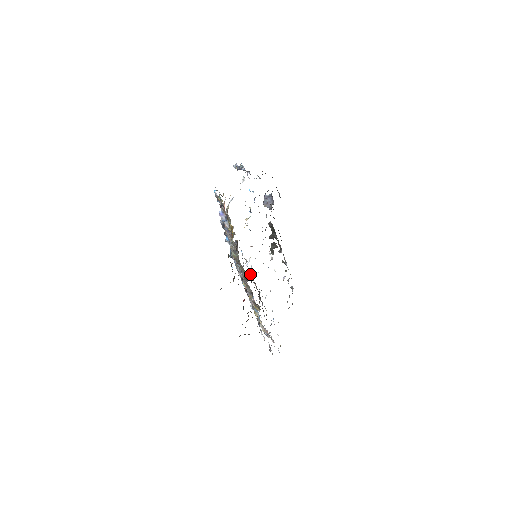
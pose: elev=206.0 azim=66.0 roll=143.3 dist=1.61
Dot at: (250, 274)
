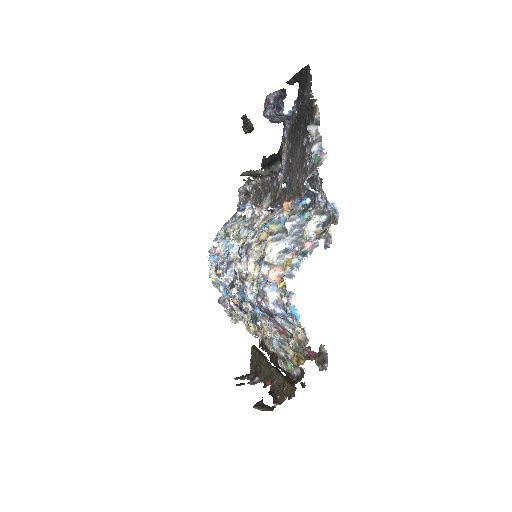
Dot at: occluded
